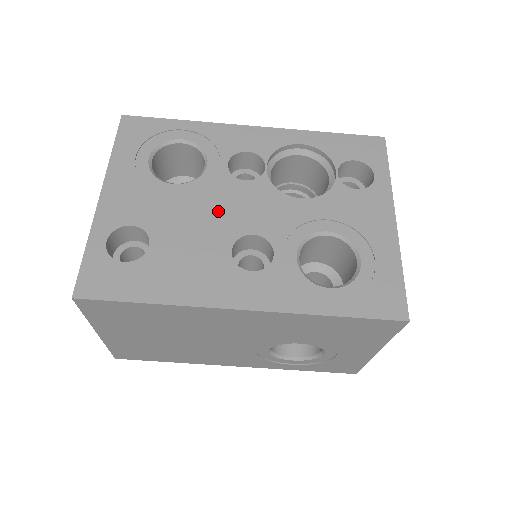
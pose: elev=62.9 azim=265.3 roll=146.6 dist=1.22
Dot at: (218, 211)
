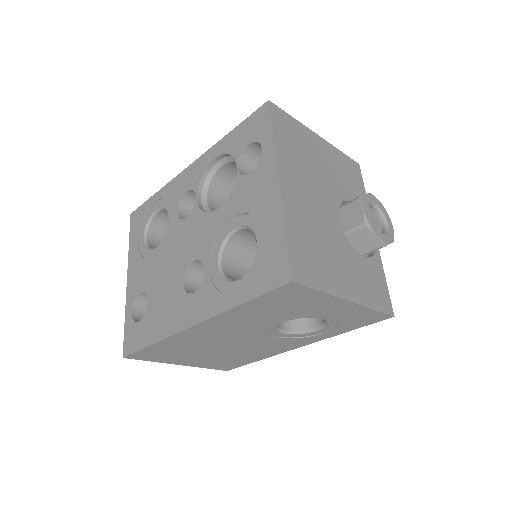
Dot at: (175, 254)
